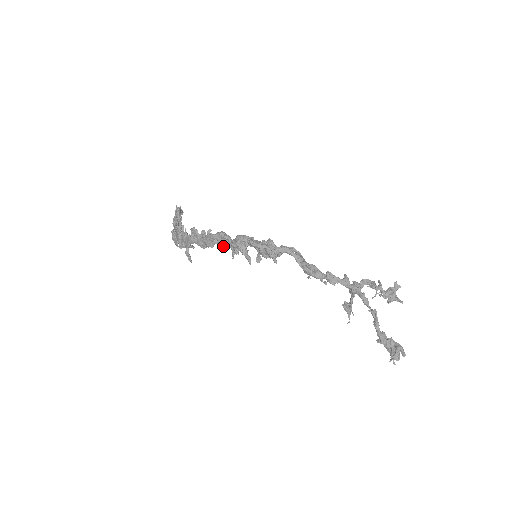
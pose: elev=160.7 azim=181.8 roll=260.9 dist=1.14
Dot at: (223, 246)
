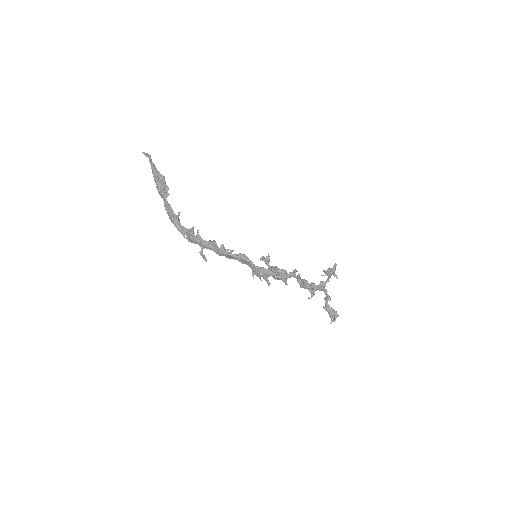
Dot at: (242, 263)
